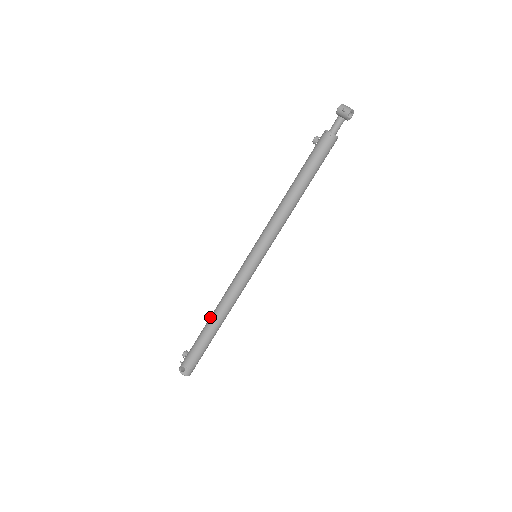
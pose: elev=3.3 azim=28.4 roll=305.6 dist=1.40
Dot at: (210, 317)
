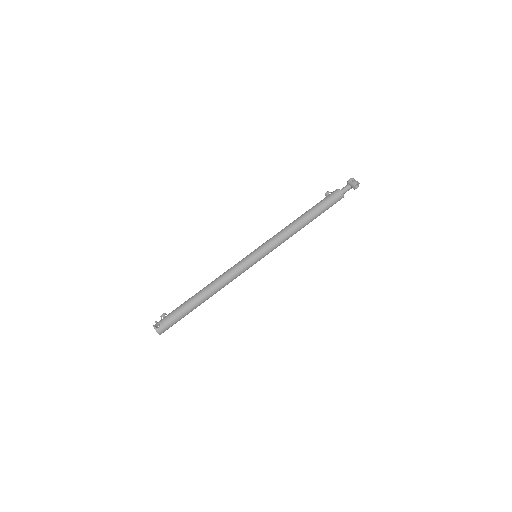
Dot at: (200, 290)
